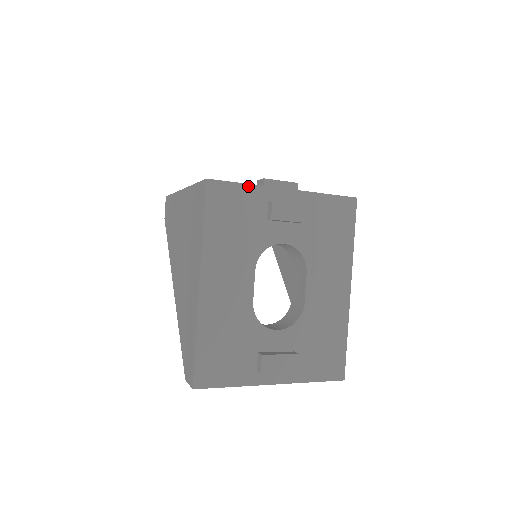
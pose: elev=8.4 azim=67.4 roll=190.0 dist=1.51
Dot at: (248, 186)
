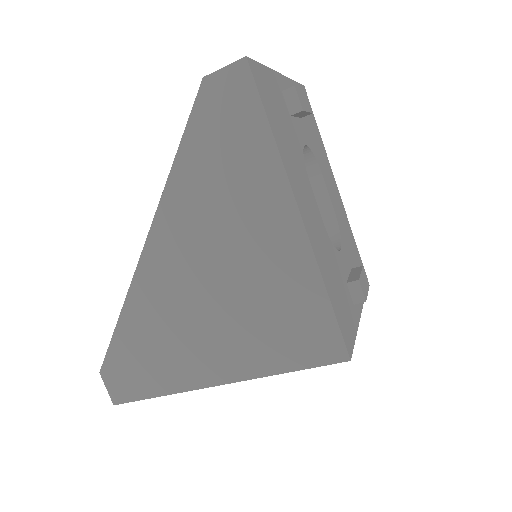
Dot at: occluded
